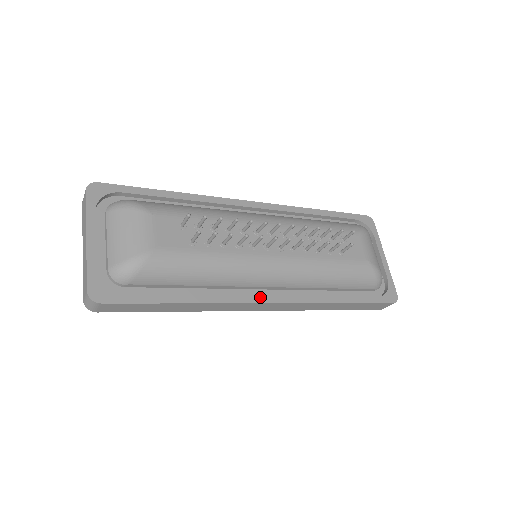
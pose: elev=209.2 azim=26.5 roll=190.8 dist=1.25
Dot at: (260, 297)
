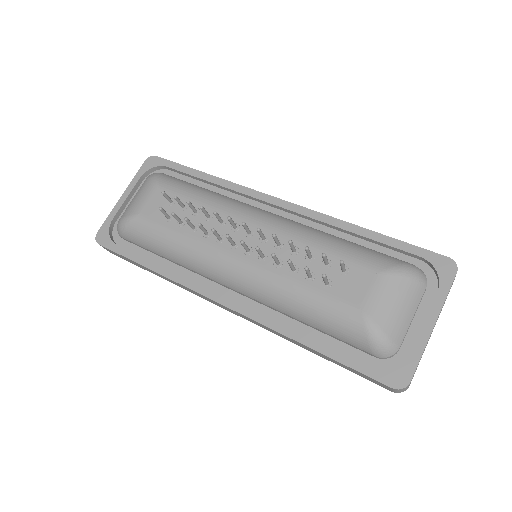
Dot at: (213, 292)
